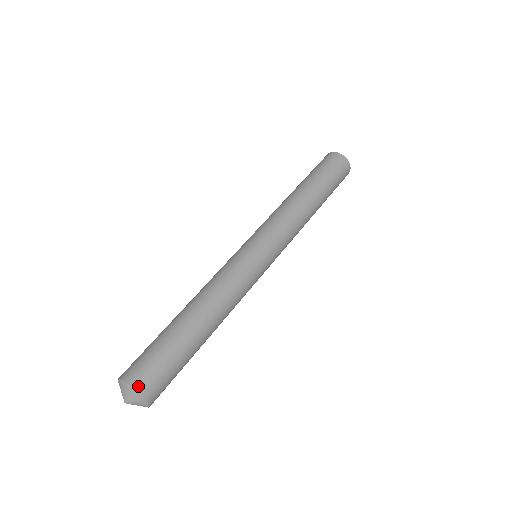
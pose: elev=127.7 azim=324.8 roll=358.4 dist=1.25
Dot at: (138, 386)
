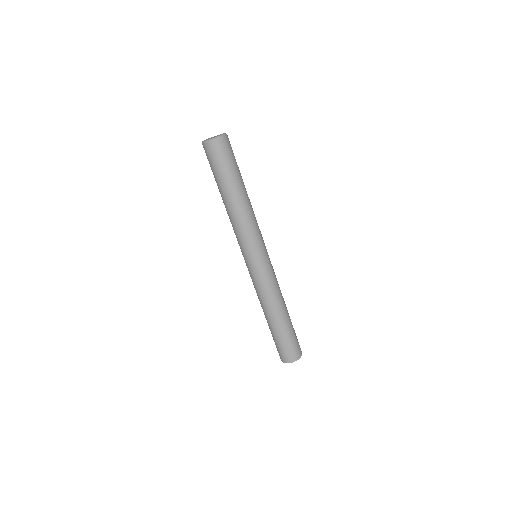
Dot at: (300, 356)
